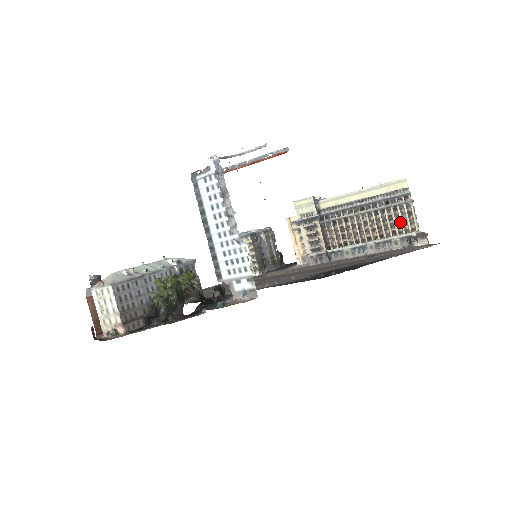
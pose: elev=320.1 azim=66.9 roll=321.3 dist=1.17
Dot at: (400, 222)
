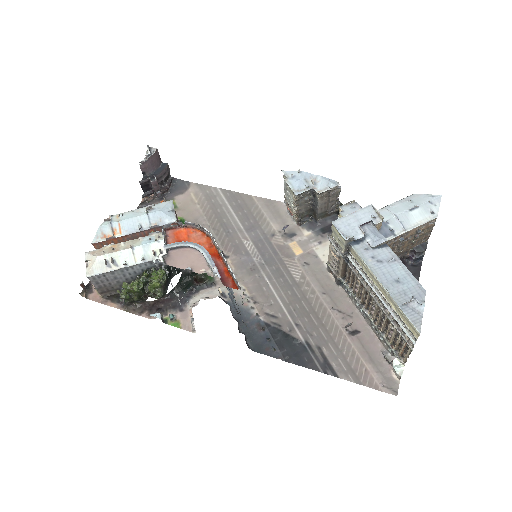
Dot at: (397, 341)
